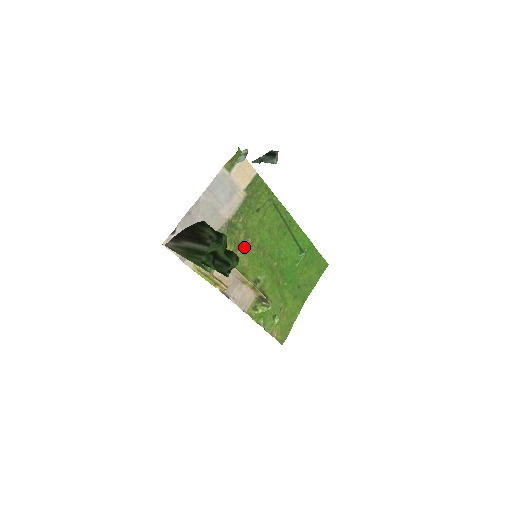
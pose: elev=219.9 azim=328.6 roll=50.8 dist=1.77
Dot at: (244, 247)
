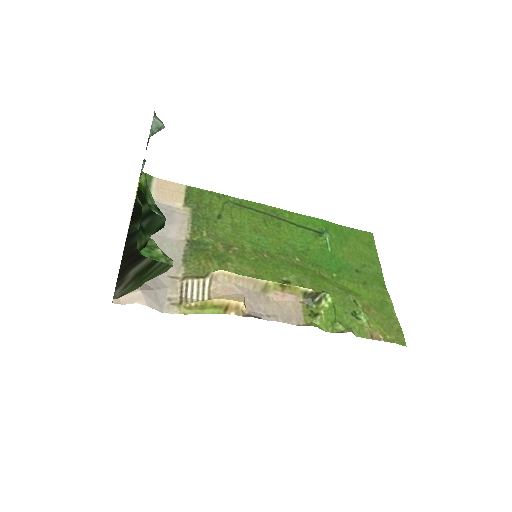
Dot at: (233, 257)
